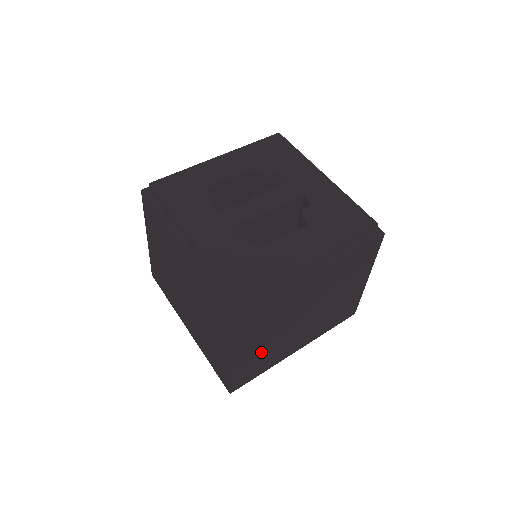
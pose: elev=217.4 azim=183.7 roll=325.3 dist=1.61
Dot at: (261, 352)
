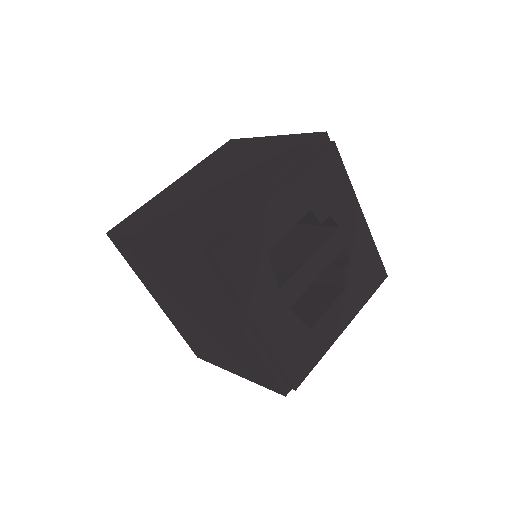
Dot at: occluded
